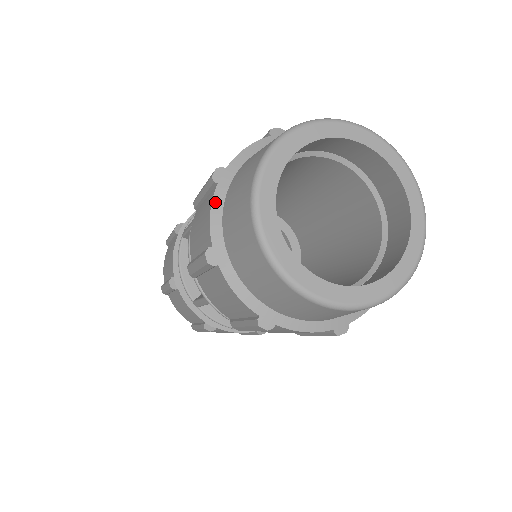
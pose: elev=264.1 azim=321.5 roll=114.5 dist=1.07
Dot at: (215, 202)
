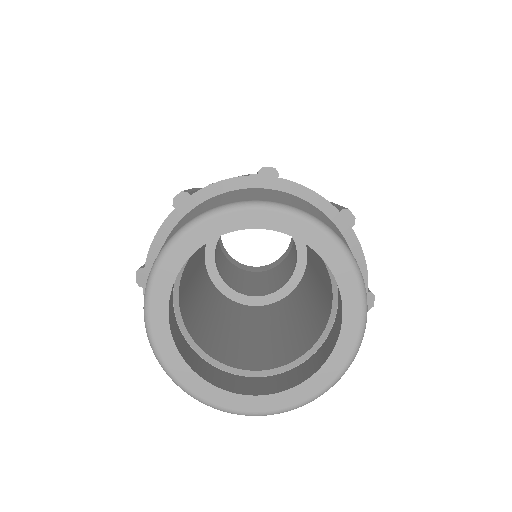
Dot at: occluded
